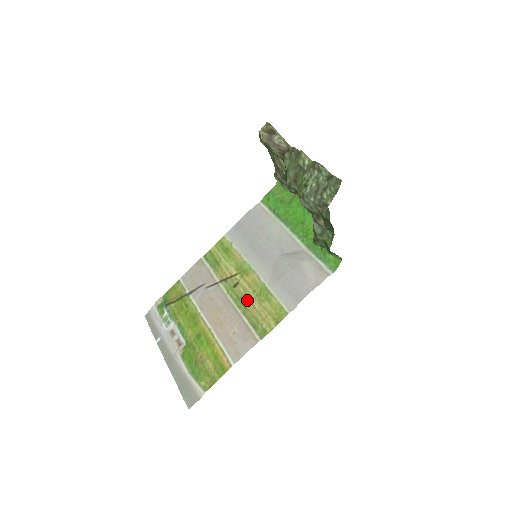
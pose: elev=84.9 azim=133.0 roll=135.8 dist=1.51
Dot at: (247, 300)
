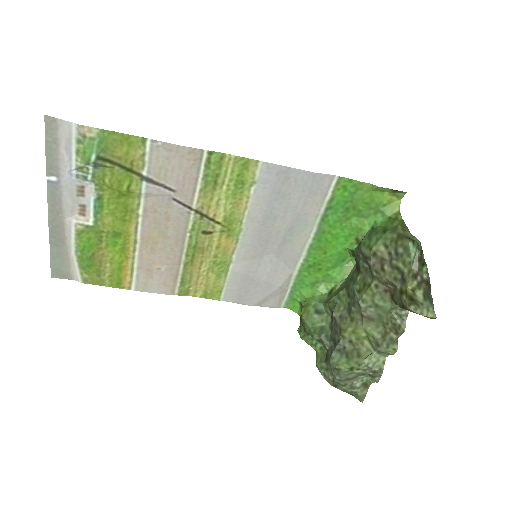
Dot at: (201, 256)
